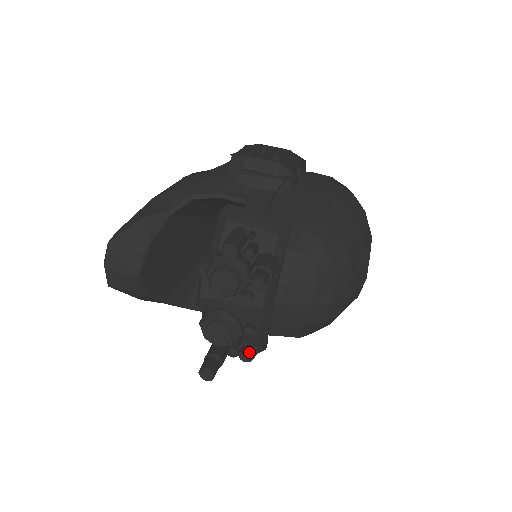
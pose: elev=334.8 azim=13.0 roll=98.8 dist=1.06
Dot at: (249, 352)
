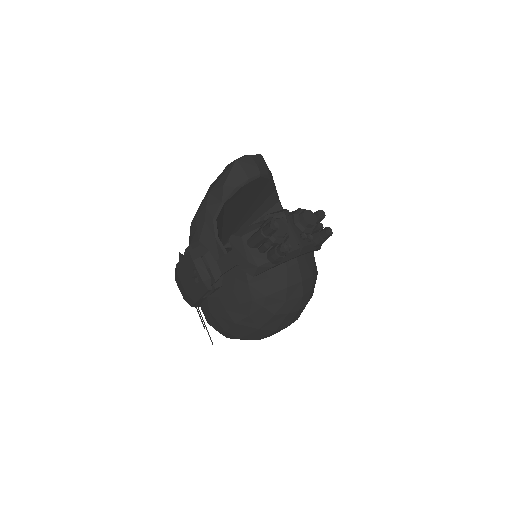
Dot at: (285, 250)
